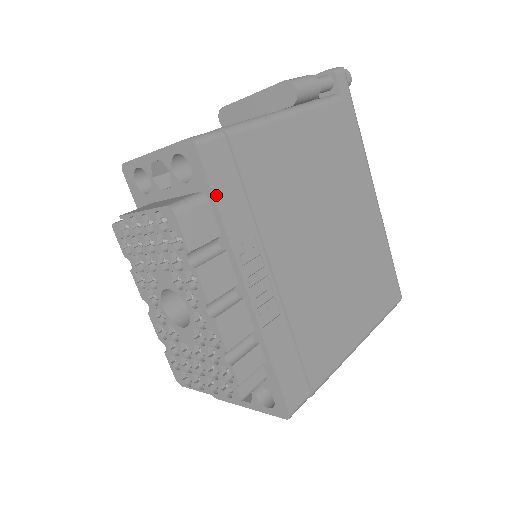
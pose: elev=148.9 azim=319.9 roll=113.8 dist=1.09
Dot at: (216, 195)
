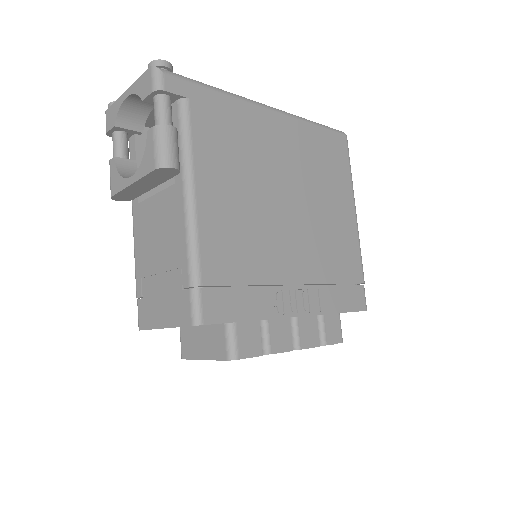
Dot at: (238, 319)
